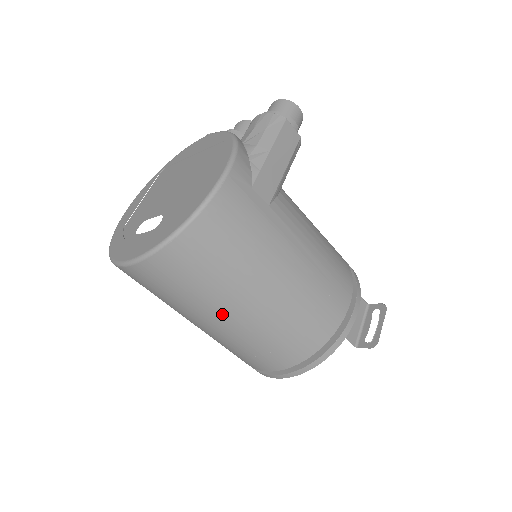
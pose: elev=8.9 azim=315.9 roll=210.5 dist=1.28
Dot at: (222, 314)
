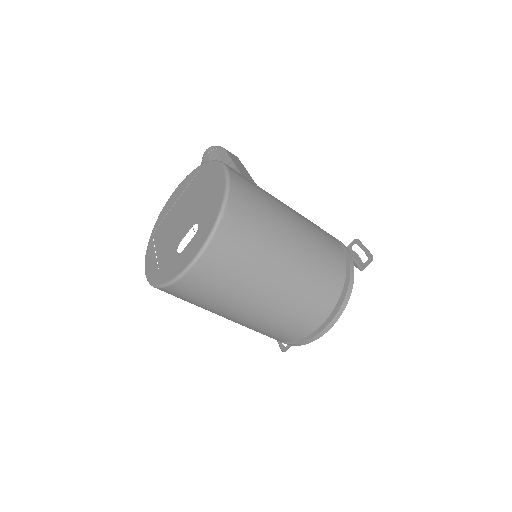
Dot at: (276, 270)
